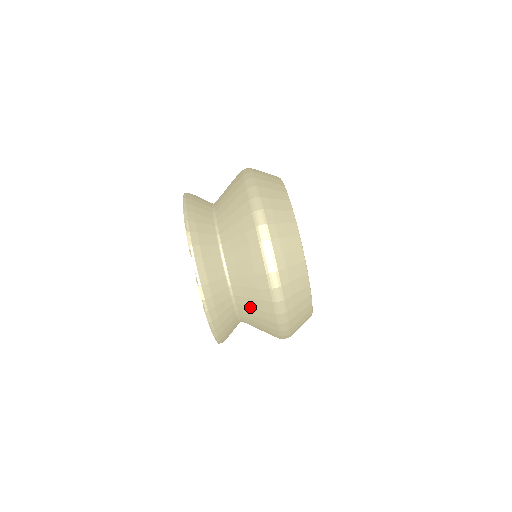
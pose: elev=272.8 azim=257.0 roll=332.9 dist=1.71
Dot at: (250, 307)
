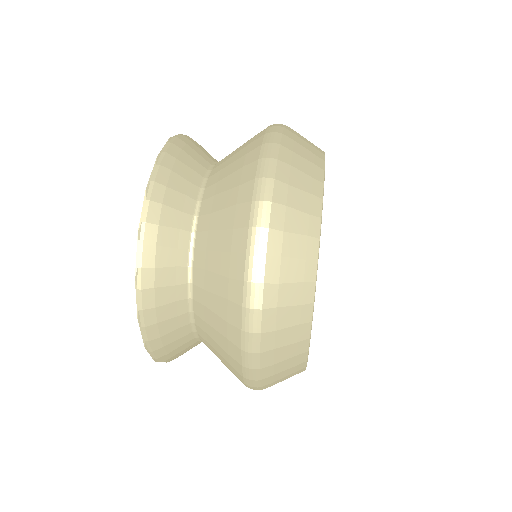
Dot at: (227, 166)
